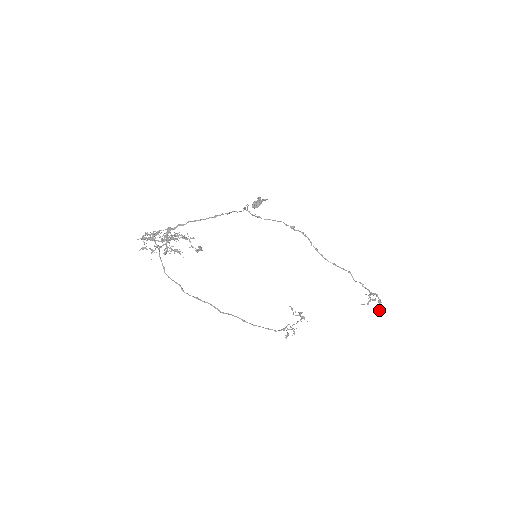
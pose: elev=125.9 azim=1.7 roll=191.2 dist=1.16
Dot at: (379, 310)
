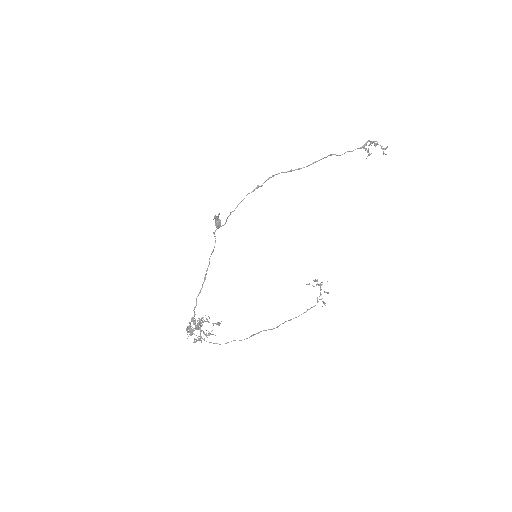
Dot at: occluded
